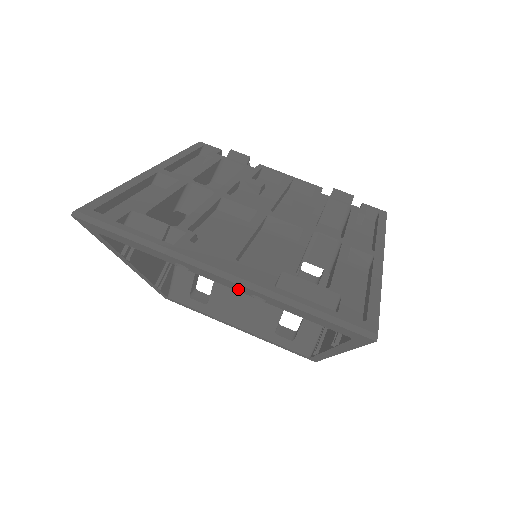
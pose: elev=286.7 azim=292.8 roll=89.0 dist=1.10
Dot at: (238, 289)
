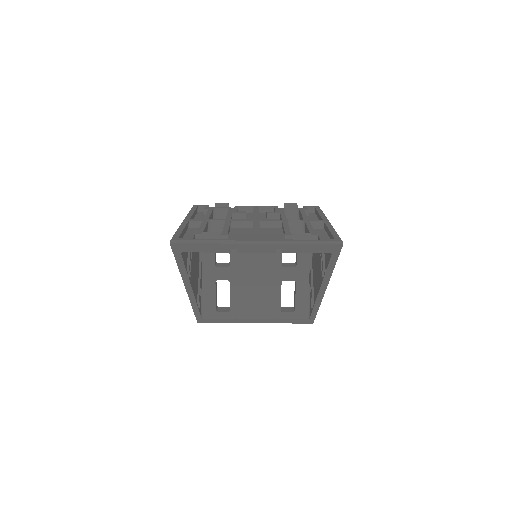
Dot at: (267, 250)
